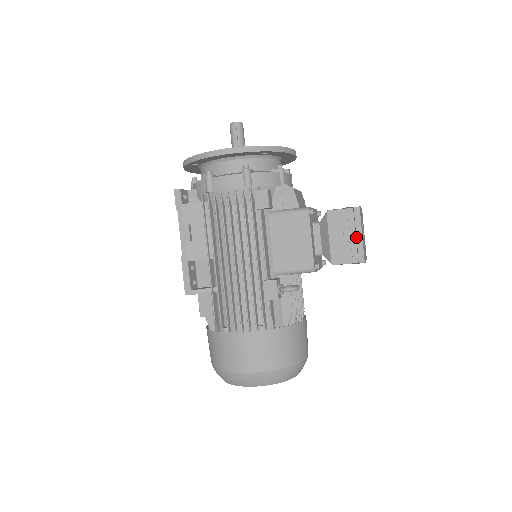
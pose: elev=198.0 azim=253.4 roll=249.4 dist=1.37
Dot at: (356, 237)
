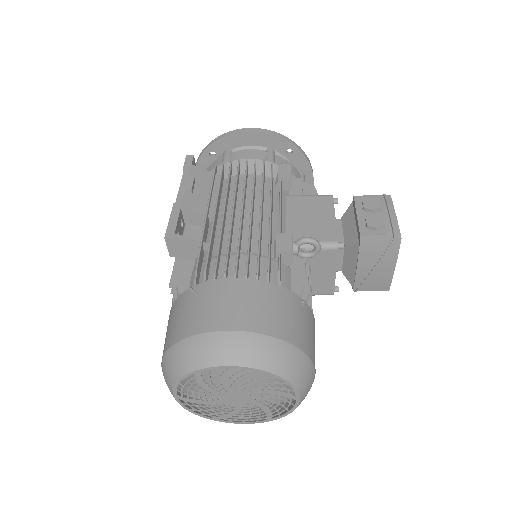
Dot at: (389, 215)
